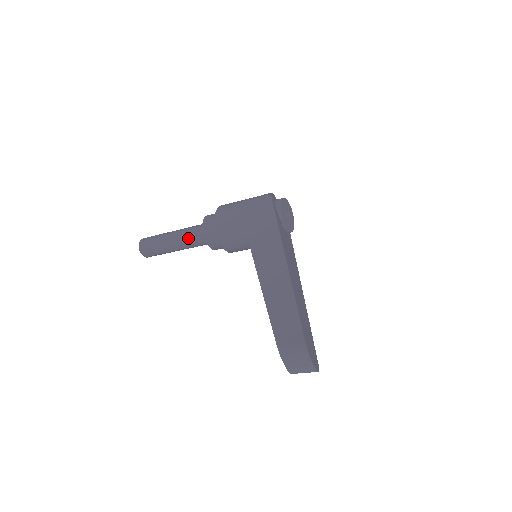
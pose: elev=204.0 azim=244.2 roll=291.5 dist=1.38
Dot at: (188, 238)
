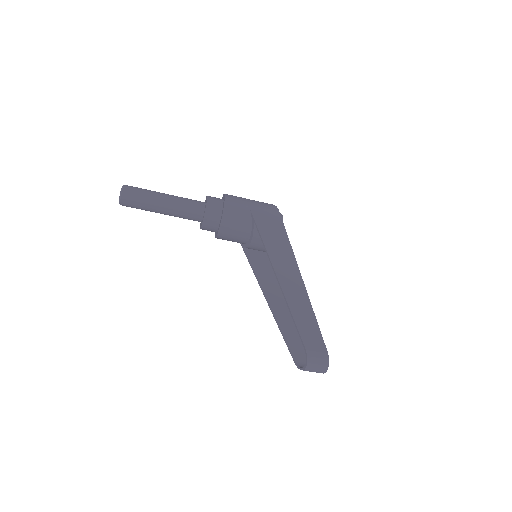
Dot at: (183, 209)
